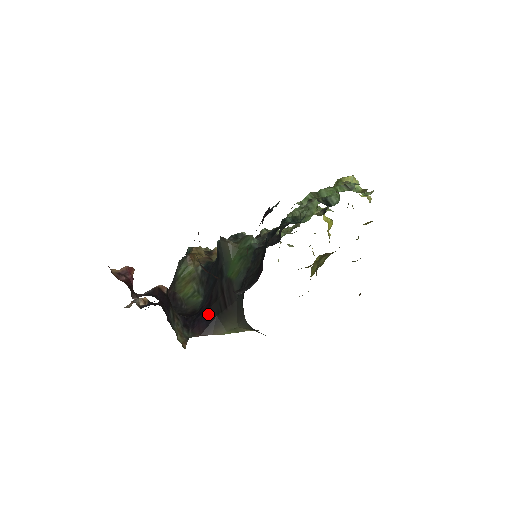
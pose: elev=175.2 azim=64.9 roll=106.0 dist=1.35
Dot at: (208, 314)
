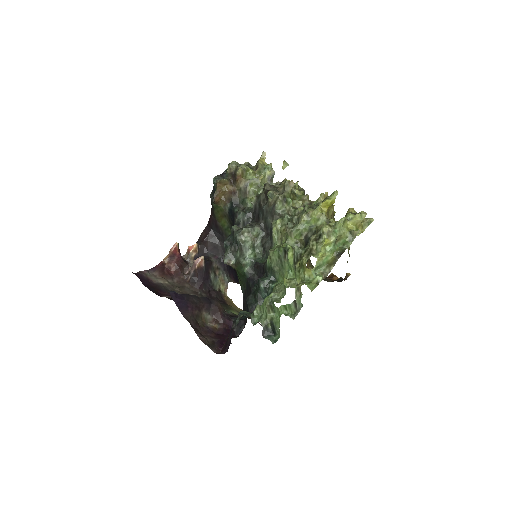
Dot at: (235, 274)
